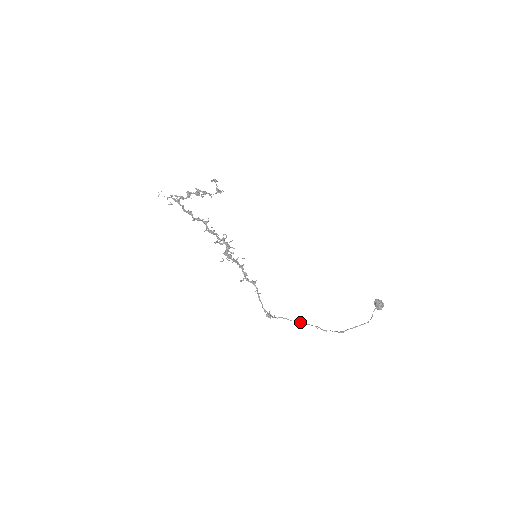
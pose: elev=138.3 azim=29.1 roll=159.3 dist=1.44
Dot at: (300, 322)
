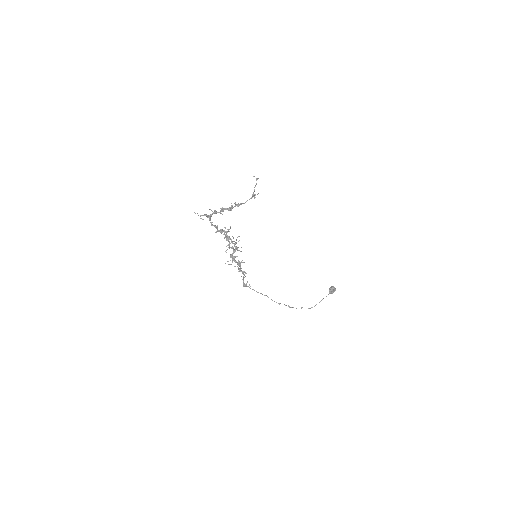
Dot at: (265, 295)
